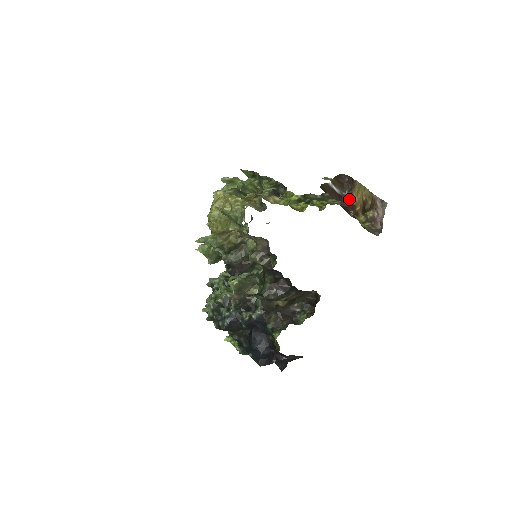
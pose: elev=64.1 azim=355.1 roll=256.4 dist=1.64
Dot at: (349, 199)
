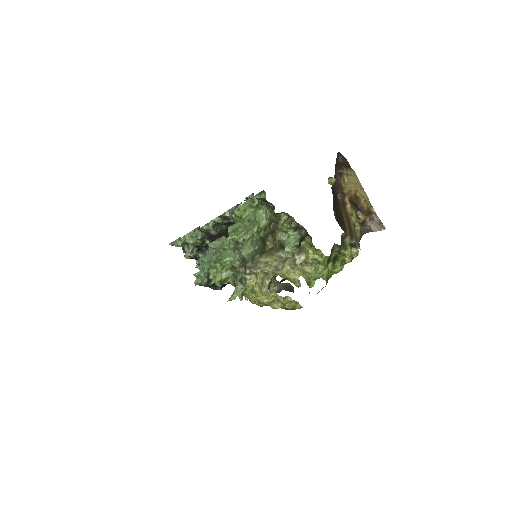
Dot at: (337, 176)
